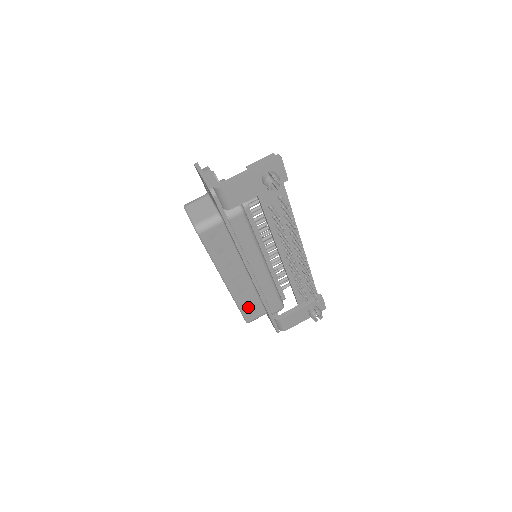
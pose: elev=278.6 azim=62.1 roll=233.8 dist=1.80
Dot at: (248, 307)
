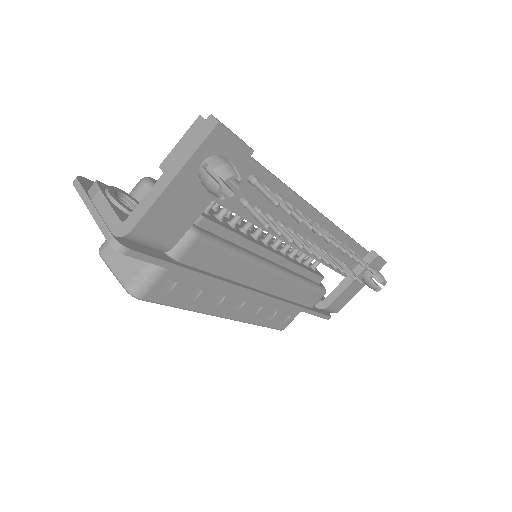
Dot at: (274, 318)
